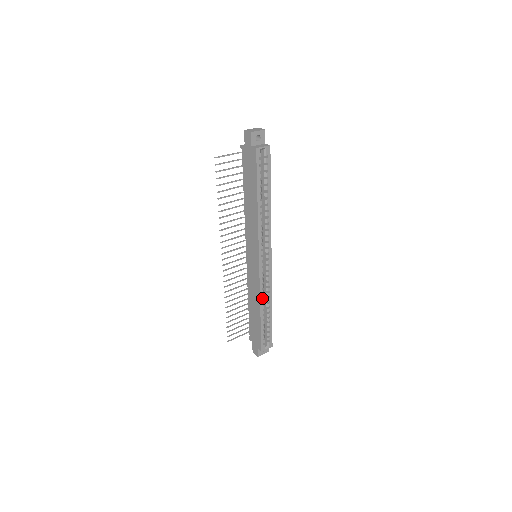
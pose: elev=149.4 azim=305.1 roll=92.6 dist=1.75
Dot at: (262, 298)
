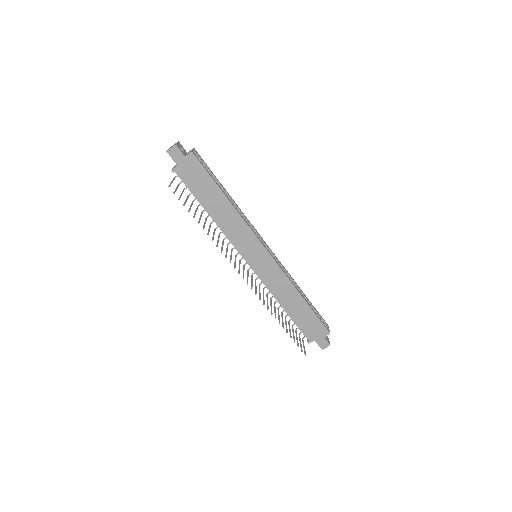
Dot at: (292, 283)
